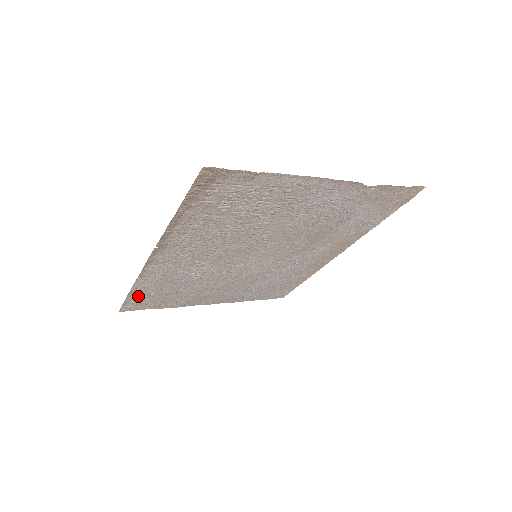
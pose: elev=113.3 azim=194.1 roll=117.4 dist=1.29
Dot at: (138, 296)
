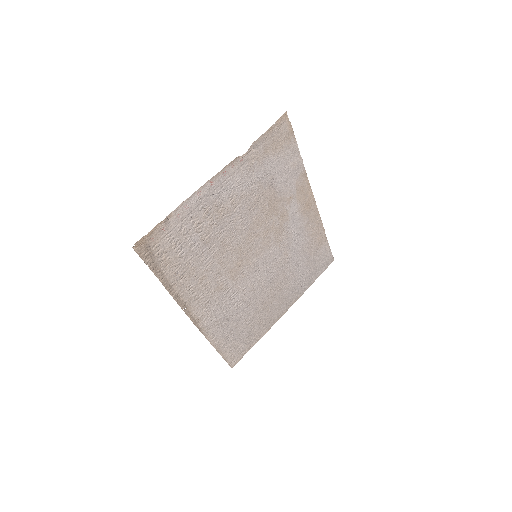
Dot at: (227, 348)
